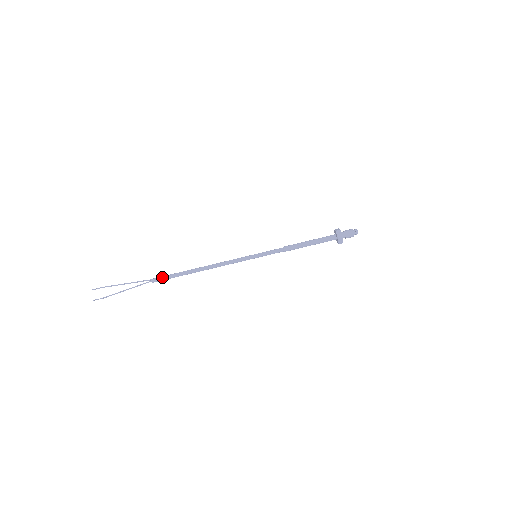
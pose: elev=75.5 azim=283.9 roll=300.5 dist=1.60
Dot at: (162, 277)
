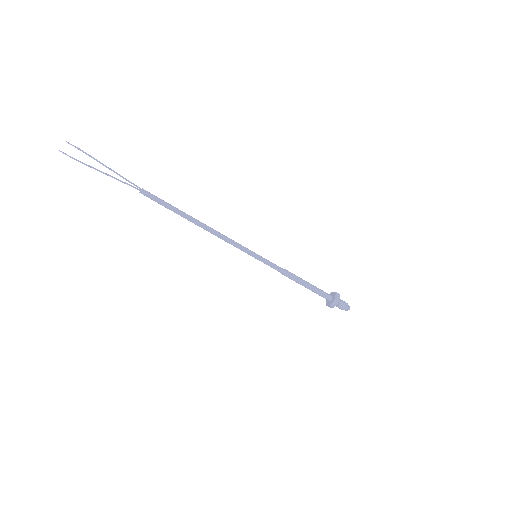
Dot at: (155, 196)
